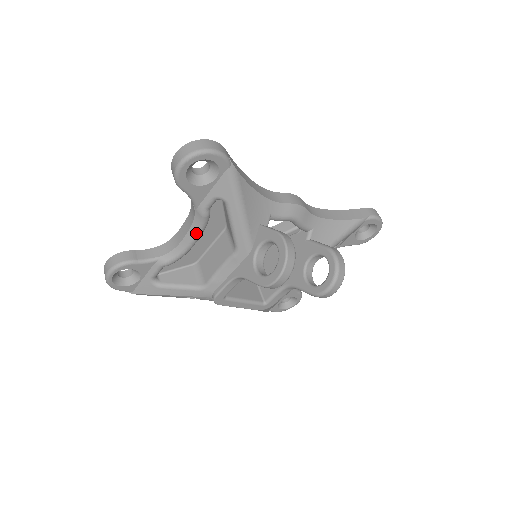
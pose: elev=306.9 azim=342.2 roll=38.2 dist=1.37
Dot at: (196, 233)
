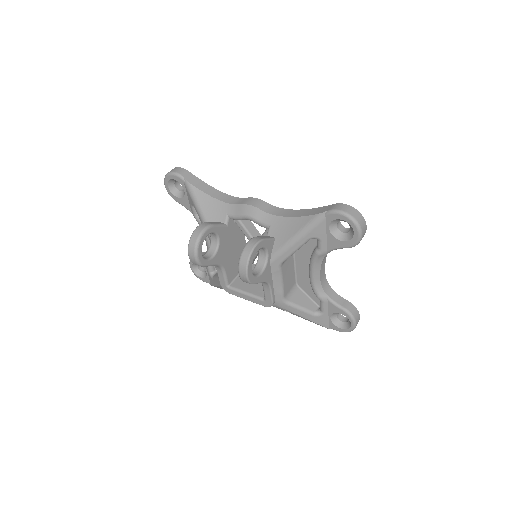
Dot at: occluded
